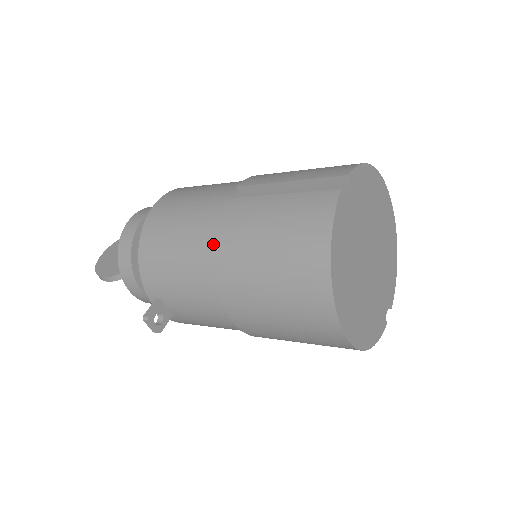
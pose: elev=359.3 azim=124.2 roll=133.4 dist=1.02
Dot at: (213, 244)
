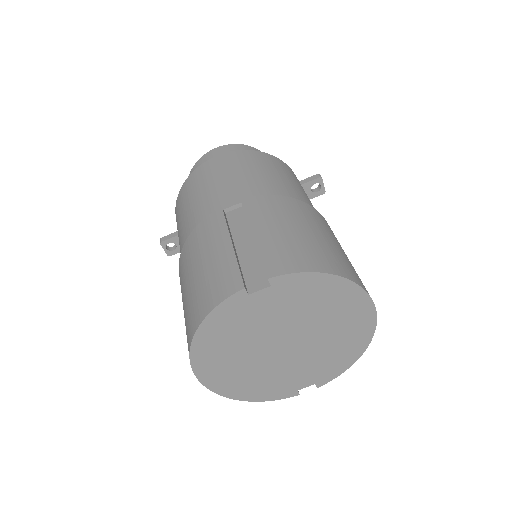
Dot at: occluded
